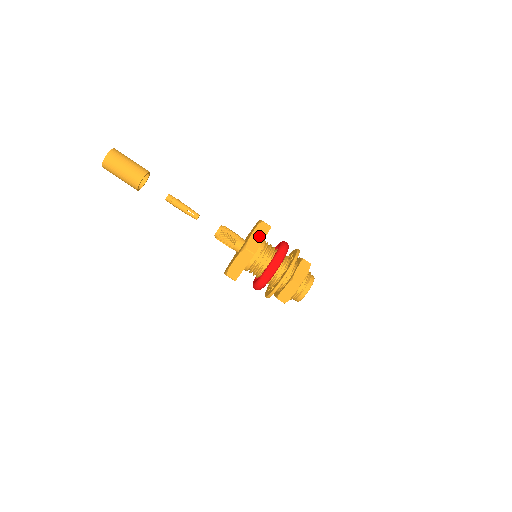
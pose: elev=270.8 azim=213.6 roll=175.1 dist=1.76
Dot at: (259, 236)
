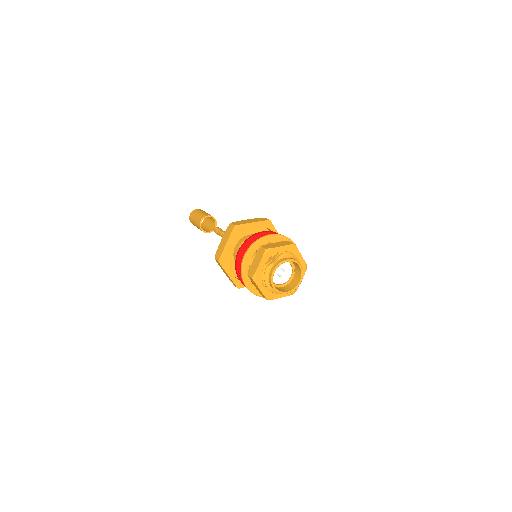
Dot at: (251, 221)
